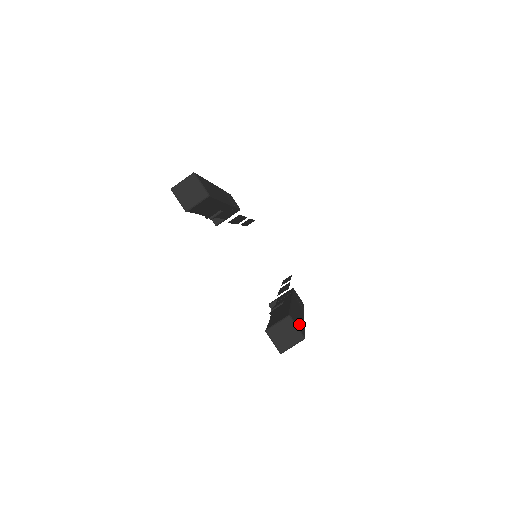
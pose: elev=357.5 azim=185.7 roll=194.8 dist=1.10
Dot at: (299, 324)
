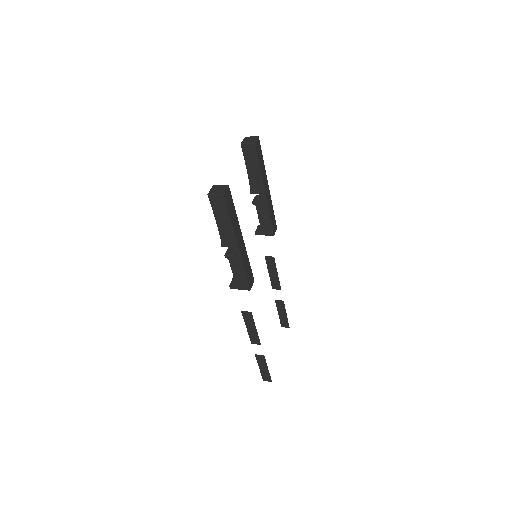
Dot at: (229, 202)
